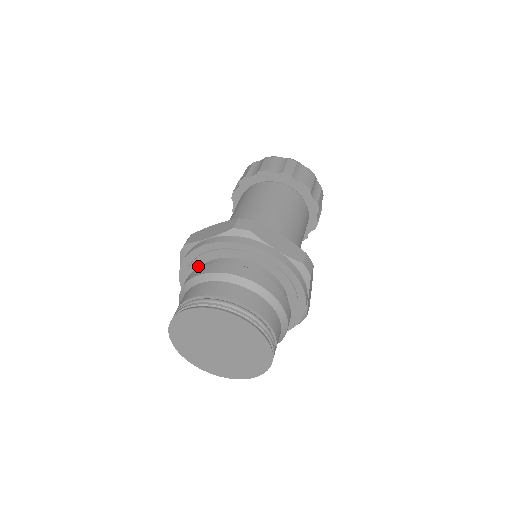
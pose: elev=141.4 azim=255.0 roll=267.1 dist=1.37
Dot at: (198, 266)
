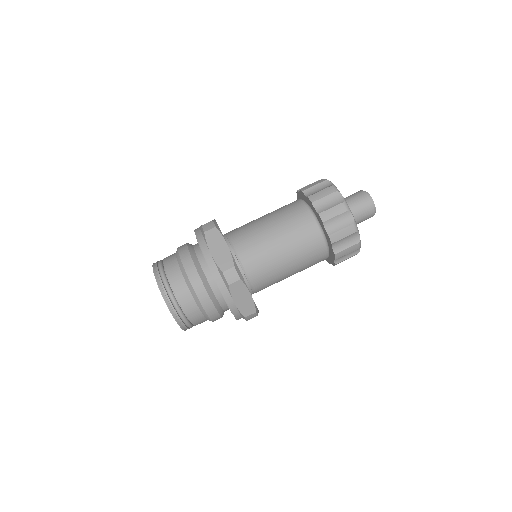
Dot at: occluded
